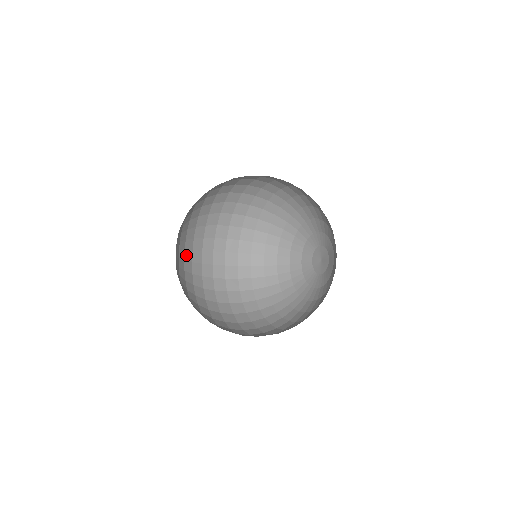
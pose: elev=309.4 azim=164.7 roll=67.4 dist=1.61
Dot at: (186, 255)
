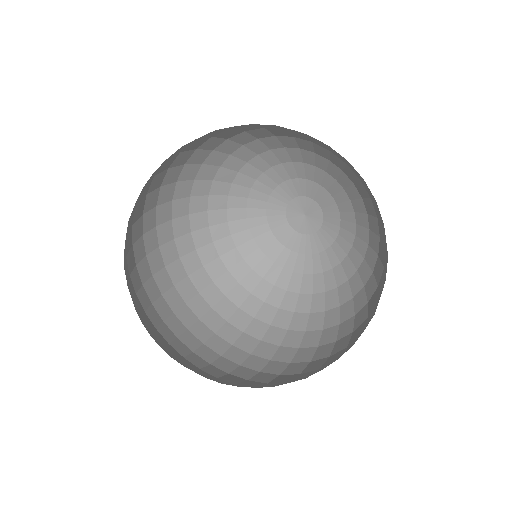
Dot at: (157, 339)
